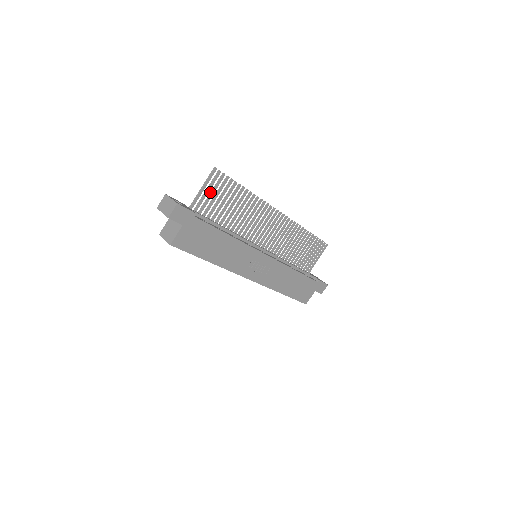
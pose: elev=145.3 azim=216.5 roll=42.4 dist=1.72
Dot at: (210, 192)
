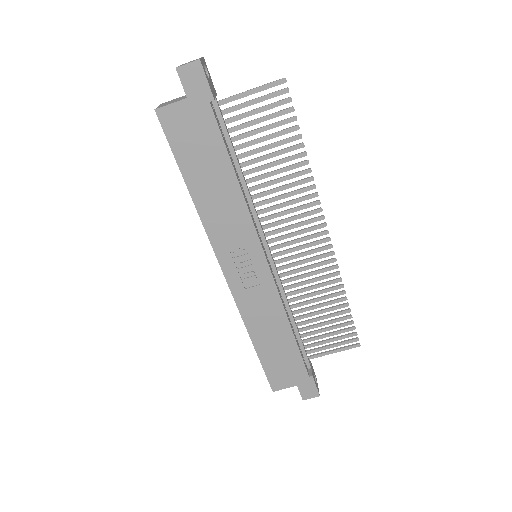
Dot at: occluded
